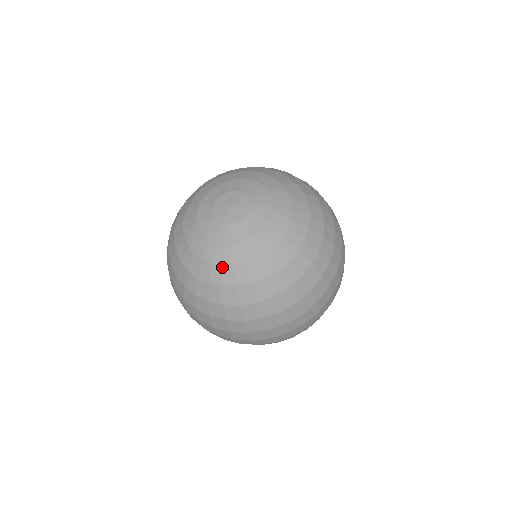
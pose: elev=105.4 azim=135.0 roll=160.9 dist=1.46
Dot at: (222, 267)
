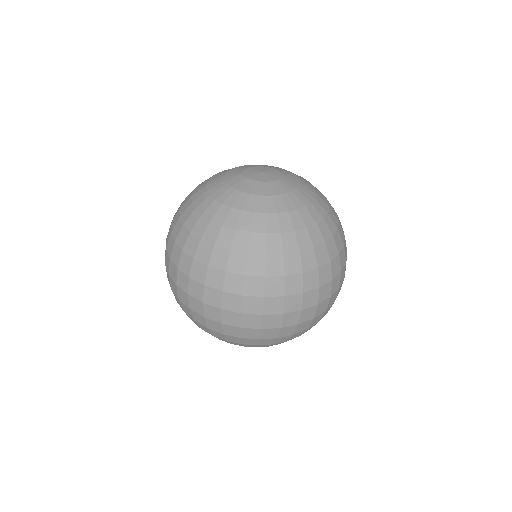
Dot at: (209, 195)
